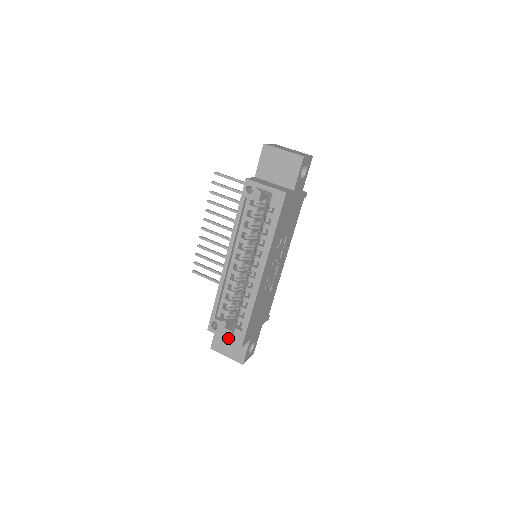
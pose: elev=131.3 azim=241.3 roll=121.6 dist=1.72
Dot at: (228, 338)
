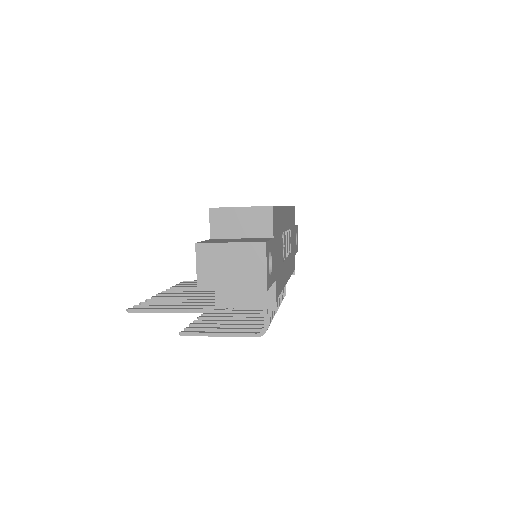
Dot at: occluded
